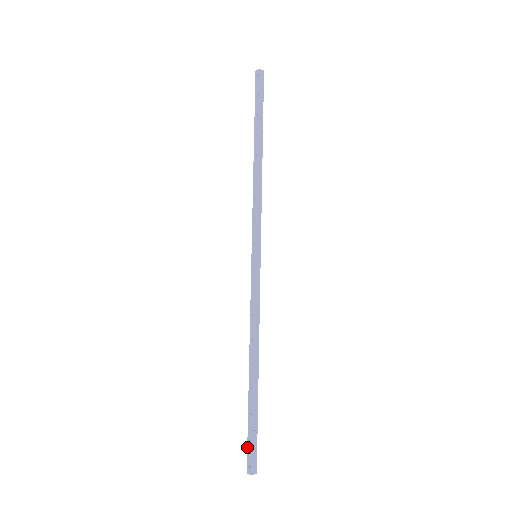
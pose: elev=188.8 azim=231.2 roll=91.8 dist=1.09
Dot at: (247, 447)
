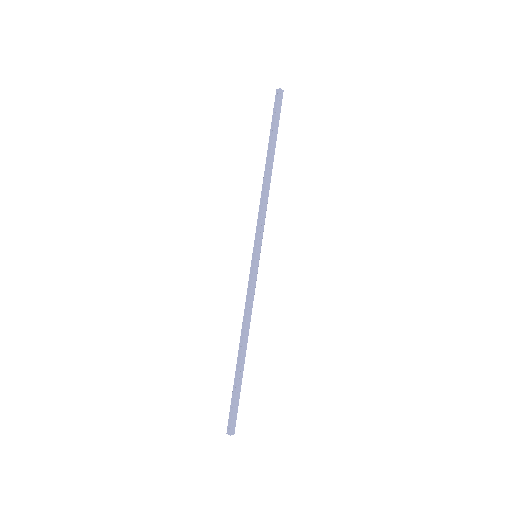
Dot at: (229, 413)
